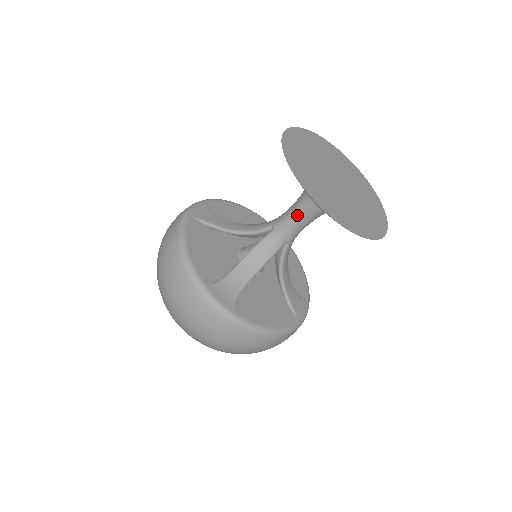
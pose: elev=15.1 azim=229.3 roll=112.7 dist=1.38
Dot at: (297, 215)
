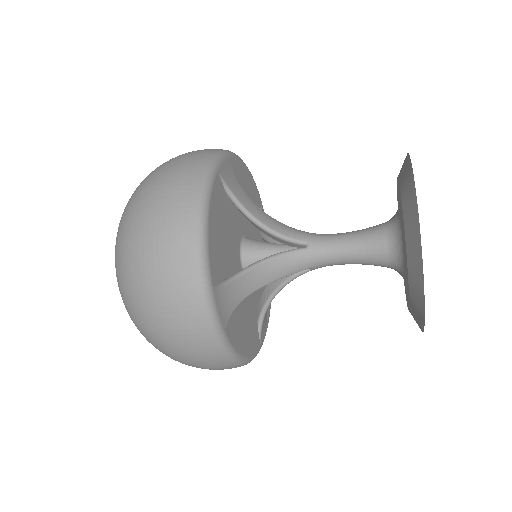
Dot at: (349, 251)
